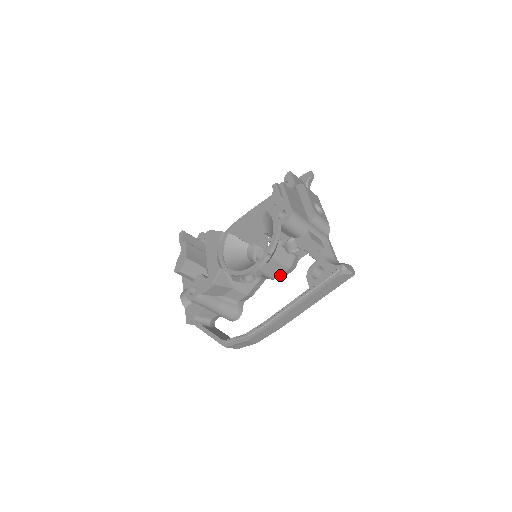
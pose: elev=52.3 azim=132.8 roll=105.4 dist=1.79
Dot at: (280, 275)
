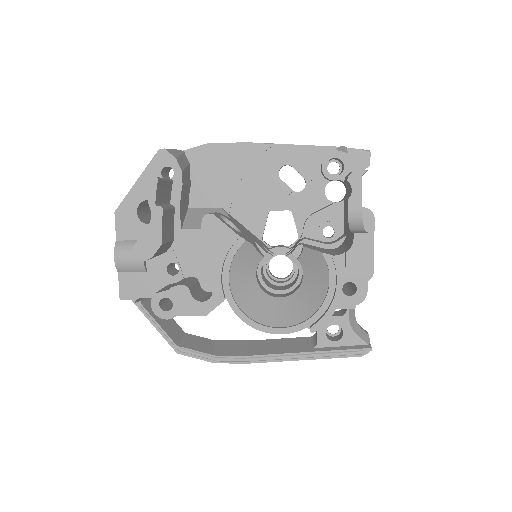
Dot at: occluded
